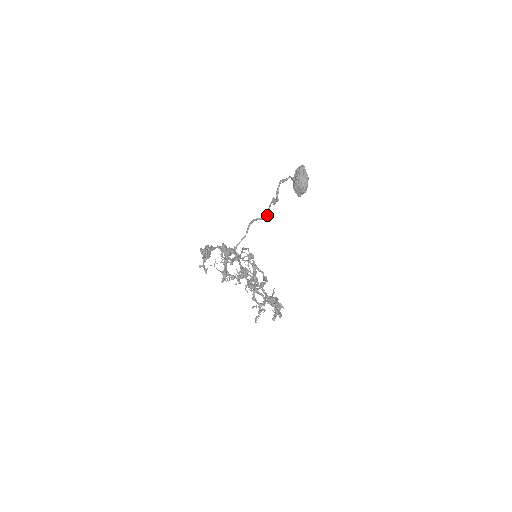
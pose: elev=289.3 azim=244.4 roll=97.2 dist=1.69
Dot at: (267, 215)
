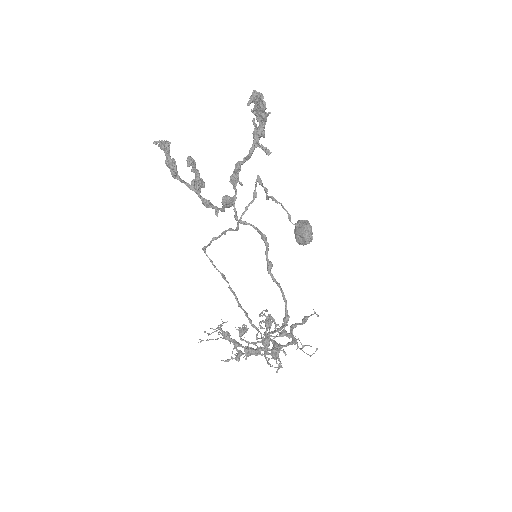
Dot at: (256, 197)
